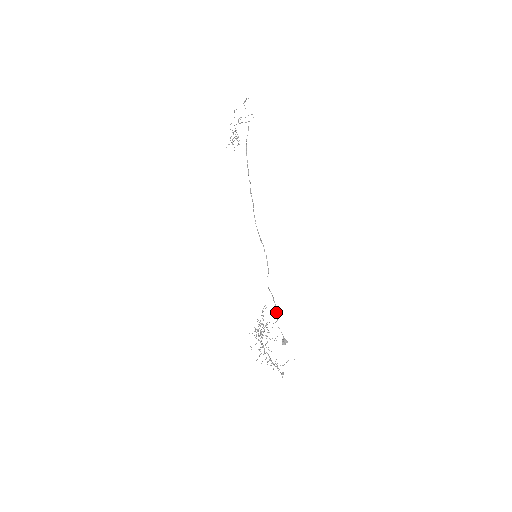
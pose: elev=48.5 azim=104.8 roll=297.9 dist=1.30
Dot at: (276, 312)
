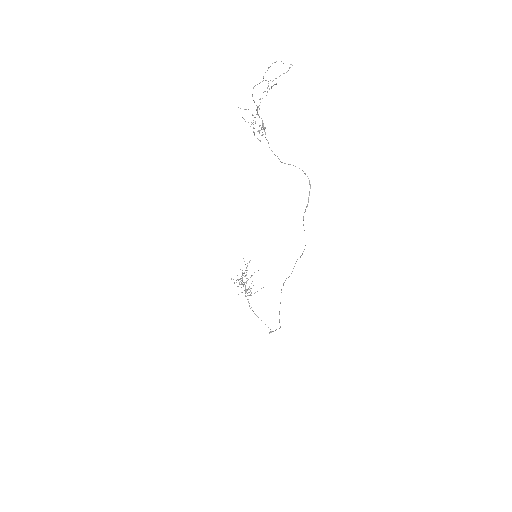
Dot at: occluded
